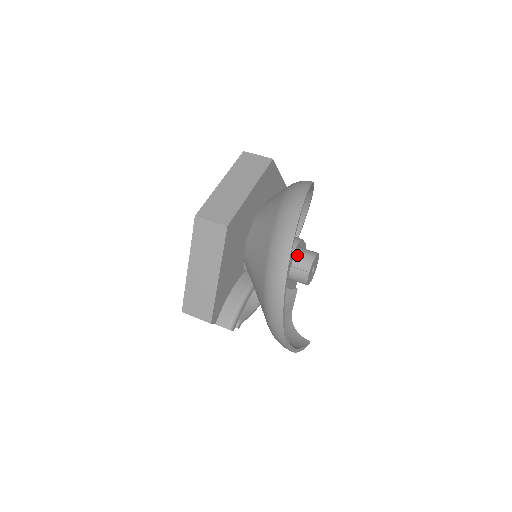
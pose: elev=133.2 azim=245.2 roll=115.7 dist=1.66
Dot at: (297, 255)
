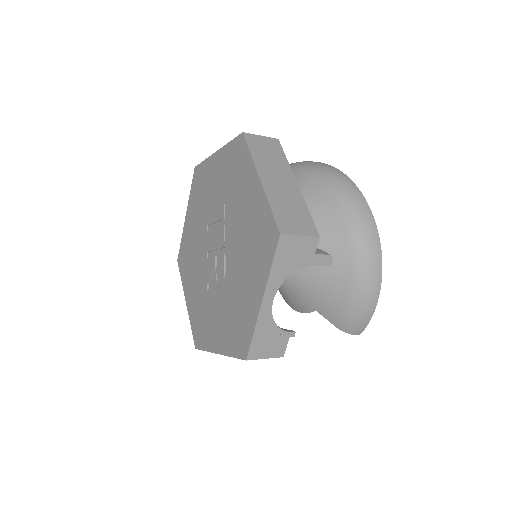
Dot at: occluded
